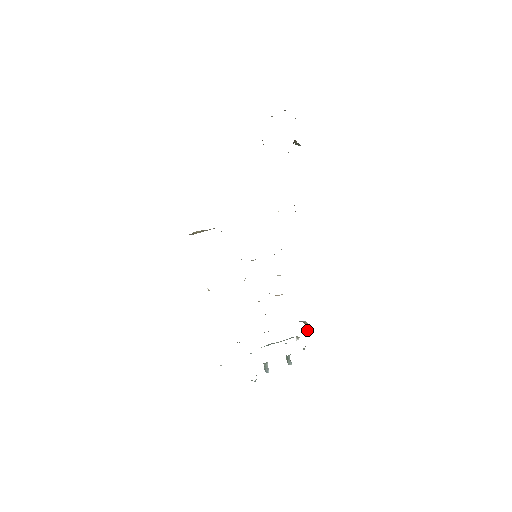
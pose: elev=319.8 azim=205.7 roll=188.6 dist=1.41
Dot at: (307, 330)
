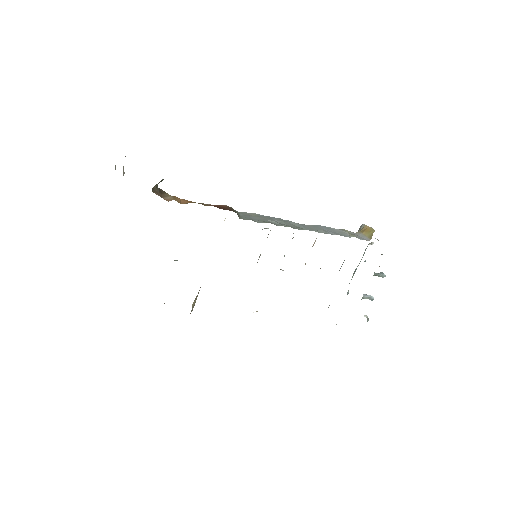
Dot at: (368, 238)
